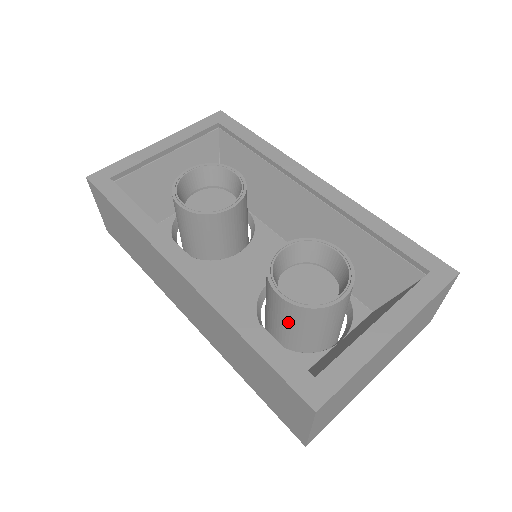
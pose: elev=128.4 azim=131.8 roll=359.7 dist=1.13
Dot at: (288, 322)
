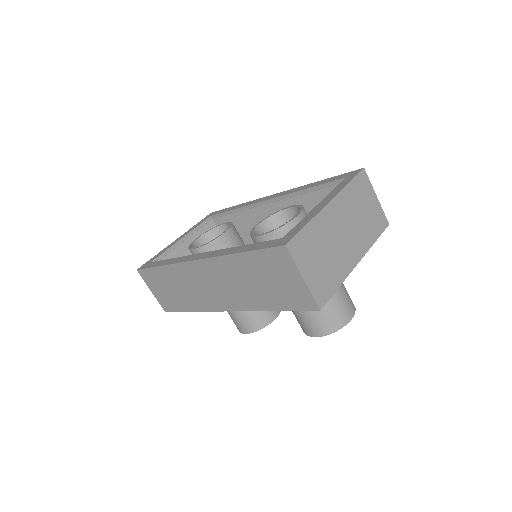
Dot at: occluded
